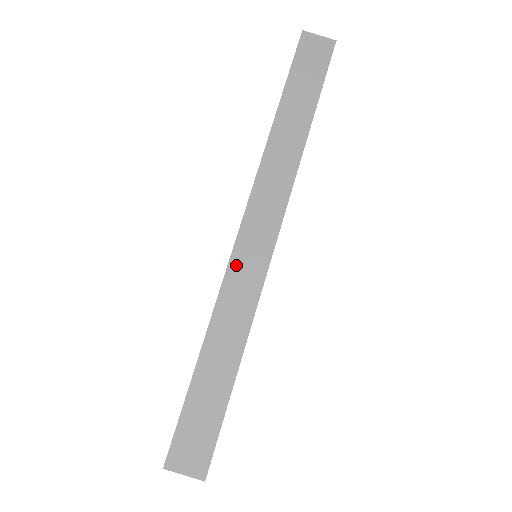
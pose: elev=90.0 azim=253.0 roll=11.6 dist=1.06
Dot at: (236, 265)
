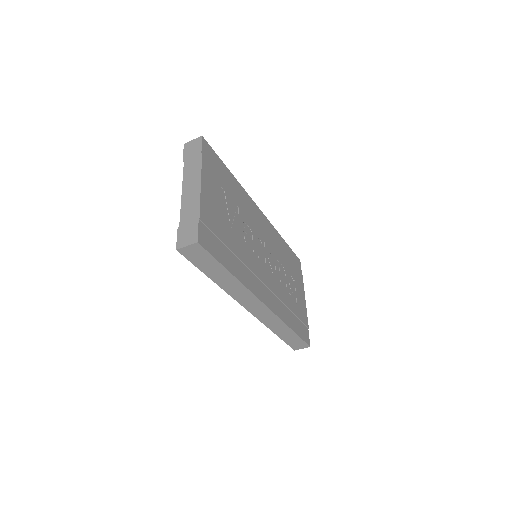
Dot at: (260, 317)
